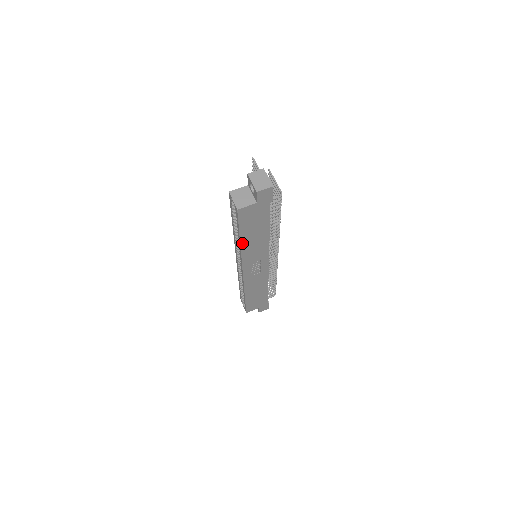
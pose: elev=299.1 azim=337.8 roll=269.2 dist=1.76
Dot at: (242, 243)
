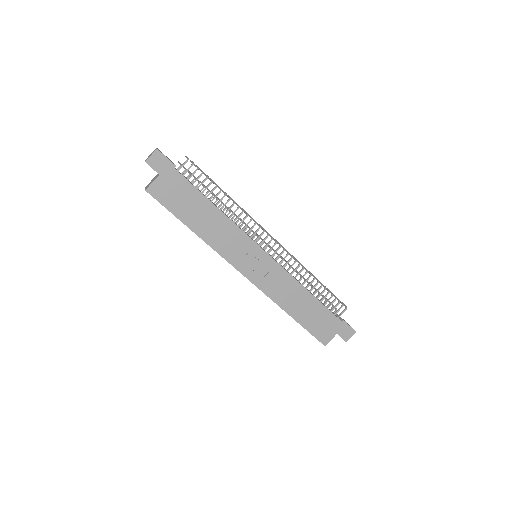
Dot at: (197, 233)
